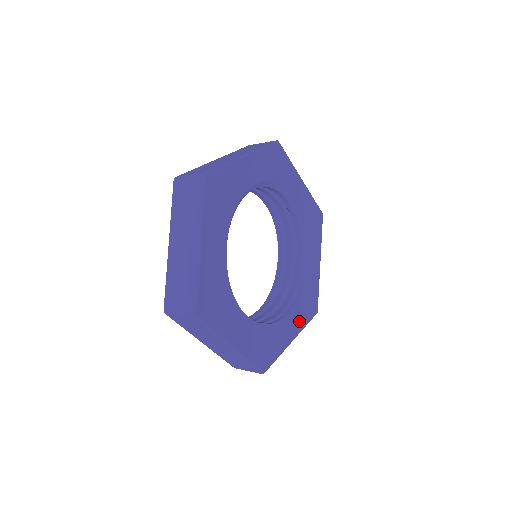
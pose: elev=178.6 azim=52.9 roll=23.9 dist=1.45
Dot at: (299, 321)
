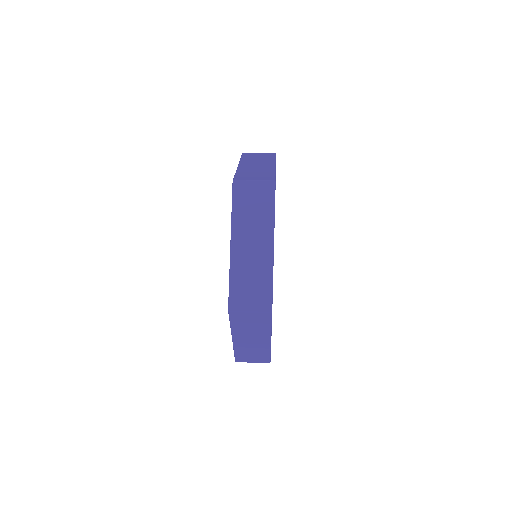
Dot at: occluded
